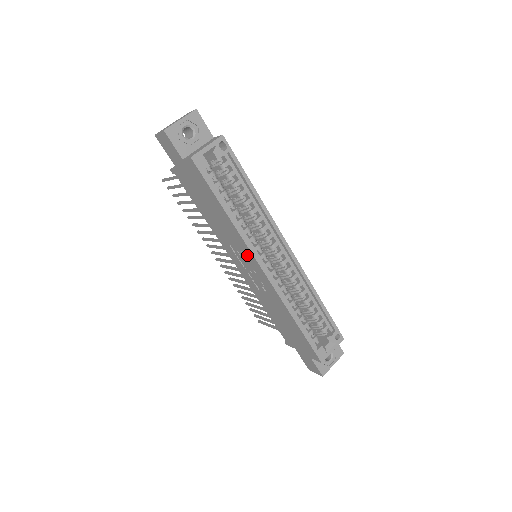
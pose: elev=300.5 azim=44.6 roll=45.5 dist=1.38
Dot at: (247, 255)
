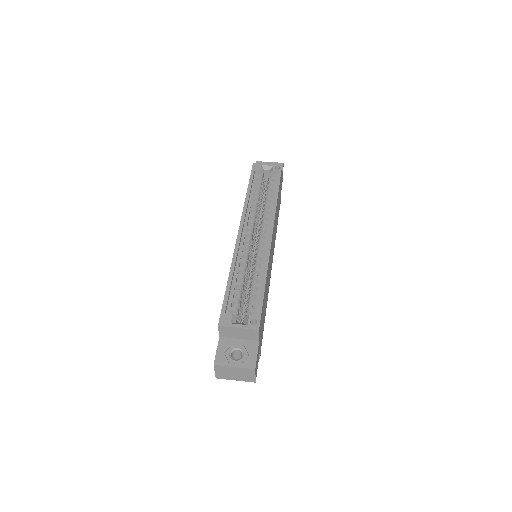
Dot at: occluded
